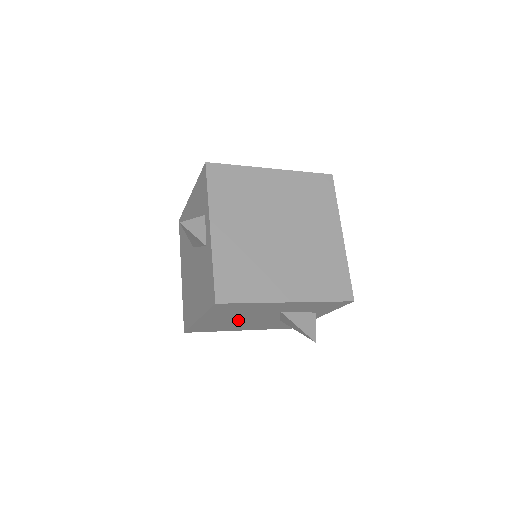
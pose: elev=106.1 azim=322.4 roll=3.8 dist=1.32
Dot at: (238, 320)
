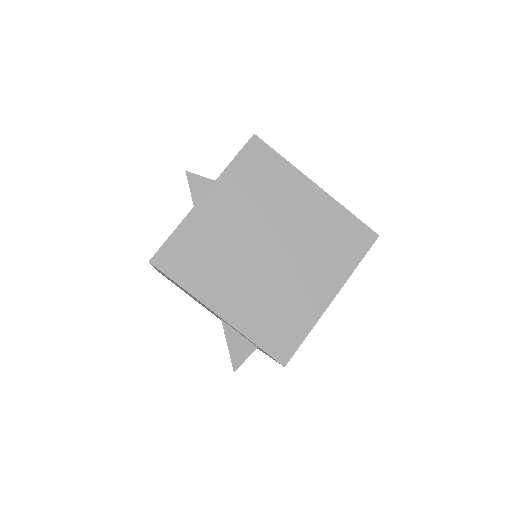
Dot at: occluded
